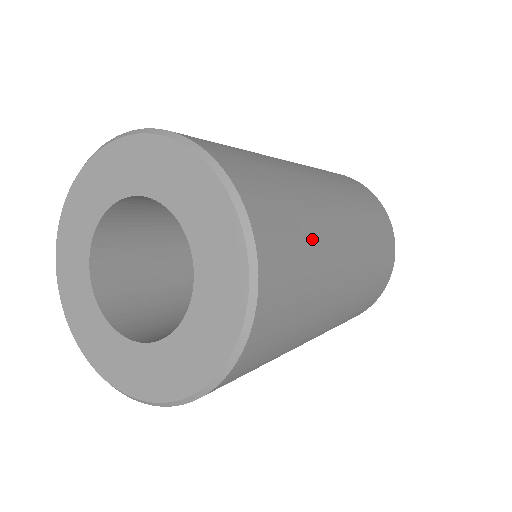
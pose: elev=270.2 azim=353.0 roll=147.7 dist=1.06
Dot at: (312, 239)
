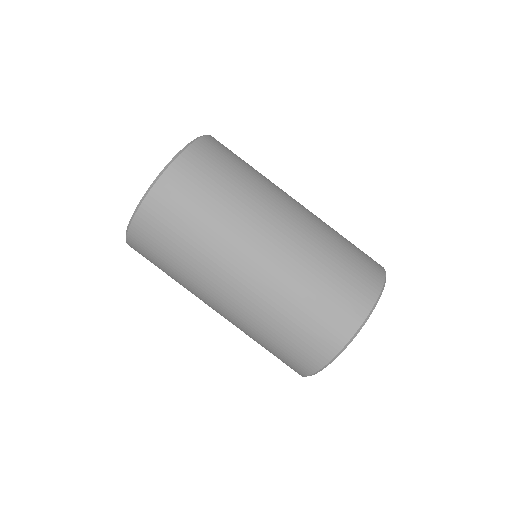
Dot at: (225, 200)
